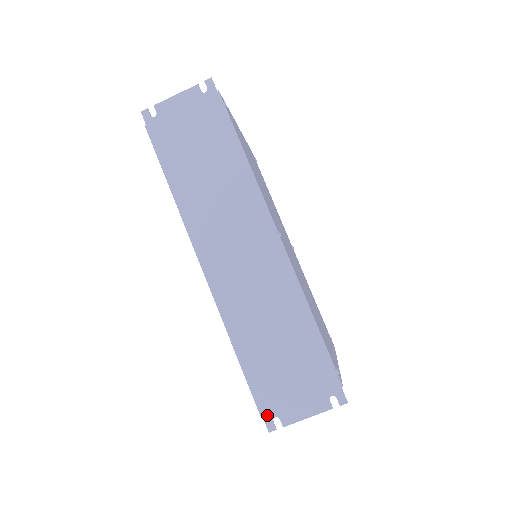
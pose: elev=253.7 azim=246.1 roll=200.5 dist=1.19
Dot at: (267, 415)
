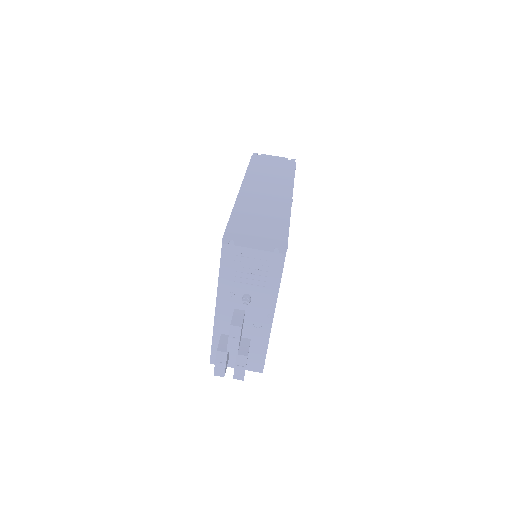
Dot at: (228, 238)
